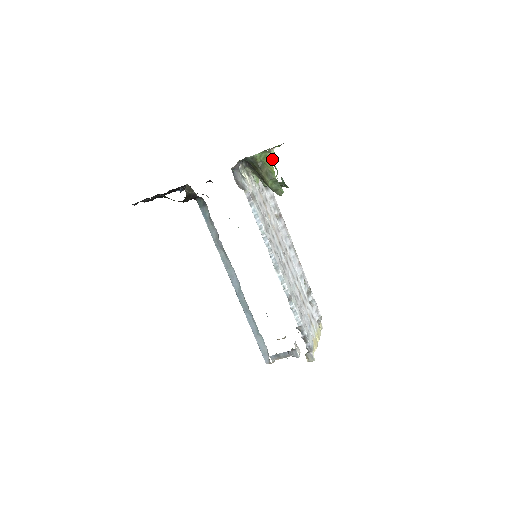
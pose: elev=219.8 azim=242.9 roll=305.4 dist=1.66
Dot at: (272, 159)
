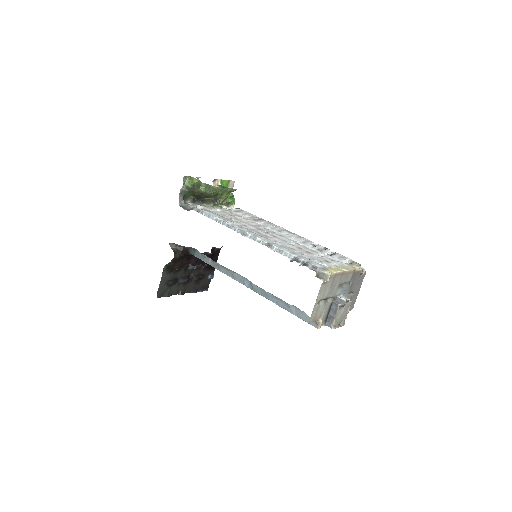
Dot at: occluded
